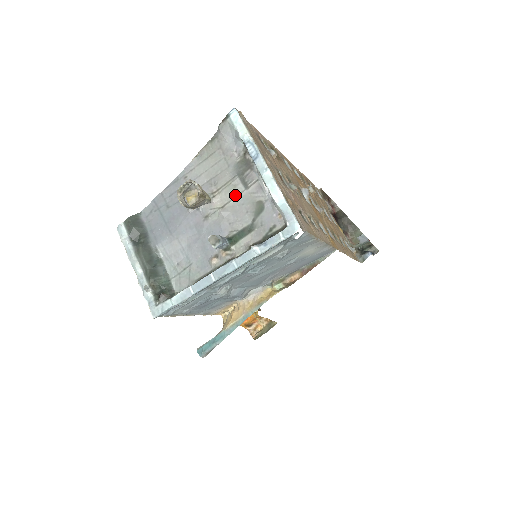
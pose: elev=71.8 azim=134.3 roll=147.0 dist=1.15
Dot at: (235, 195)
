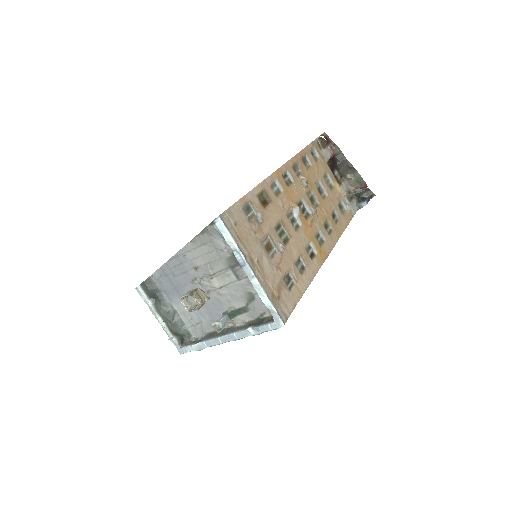
Dot at: (229, 282)
